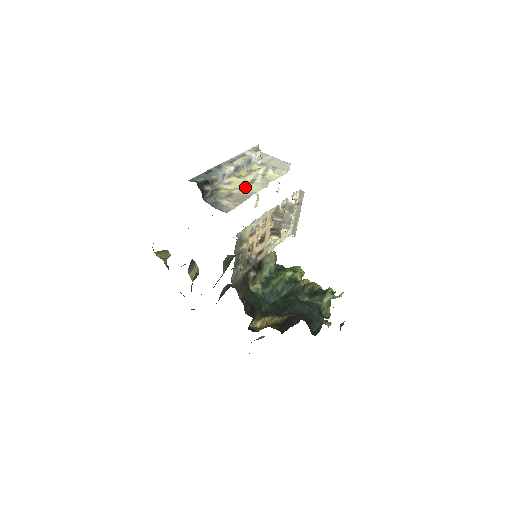
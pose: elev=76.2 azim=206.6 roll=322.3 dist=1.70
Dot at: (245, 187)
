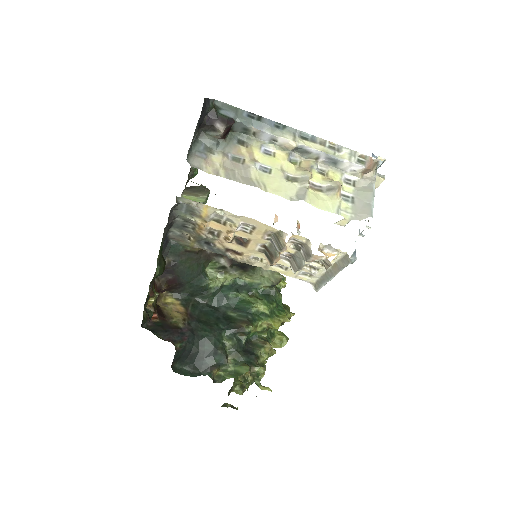
Dot at: (271, 174)
